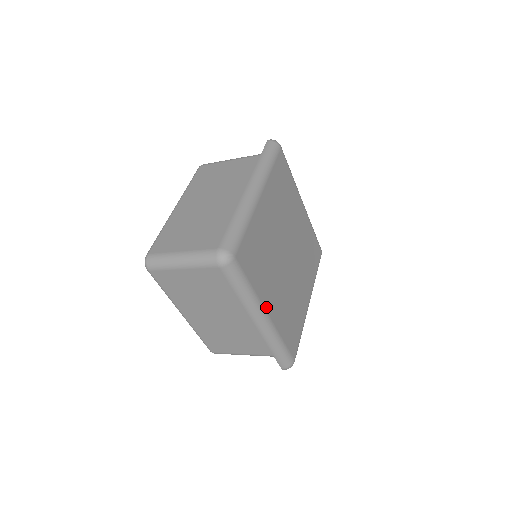
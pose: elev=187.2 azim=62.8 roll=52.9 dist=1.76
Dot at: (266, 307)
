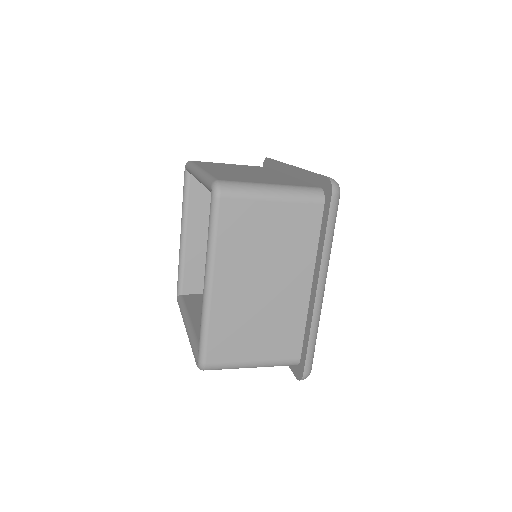
Dot at: occluded
